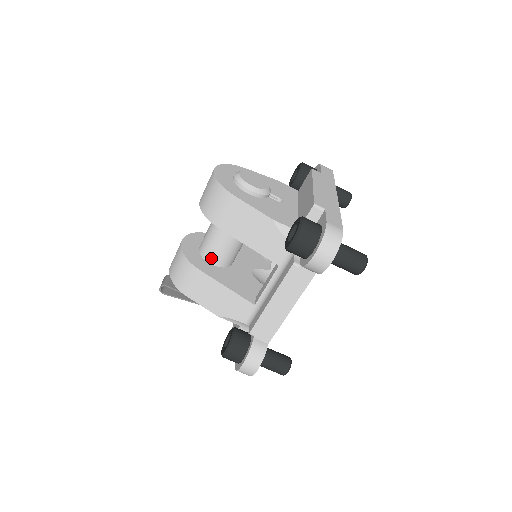
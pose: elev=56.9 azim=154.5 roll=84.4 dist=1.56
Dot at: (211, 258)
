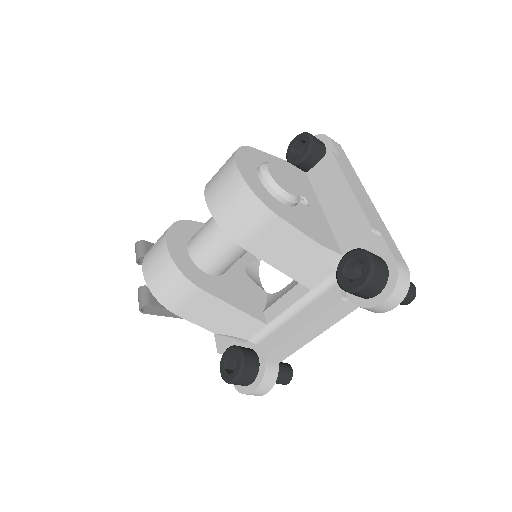
Dot at: (210, 268)
